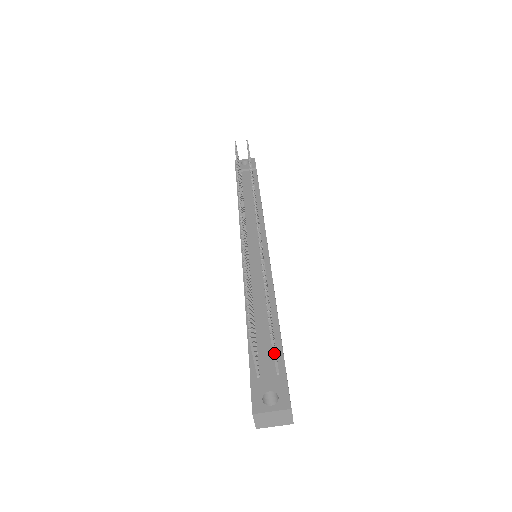
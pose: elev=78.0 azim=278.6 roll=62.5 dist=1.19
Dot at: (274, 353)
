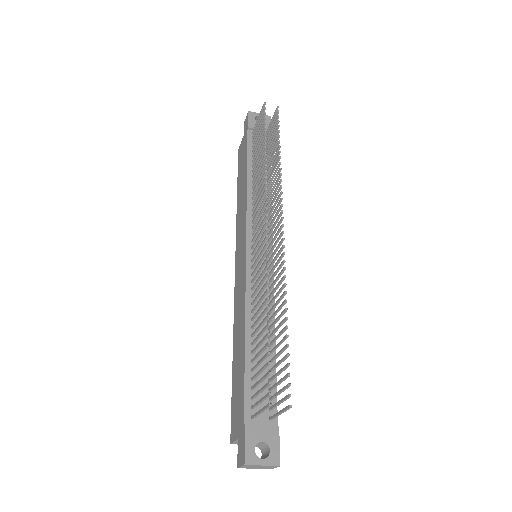
Dot at: (280, 413)
